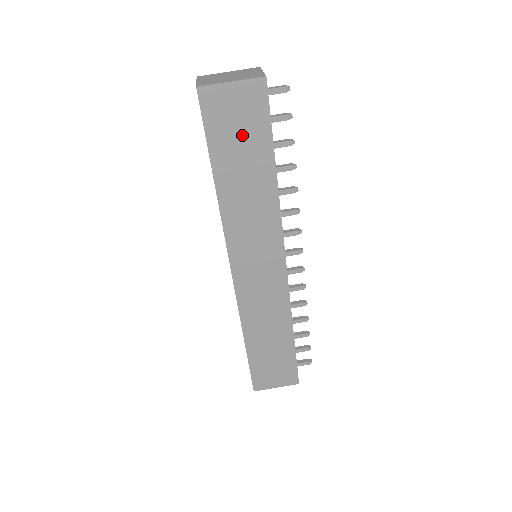
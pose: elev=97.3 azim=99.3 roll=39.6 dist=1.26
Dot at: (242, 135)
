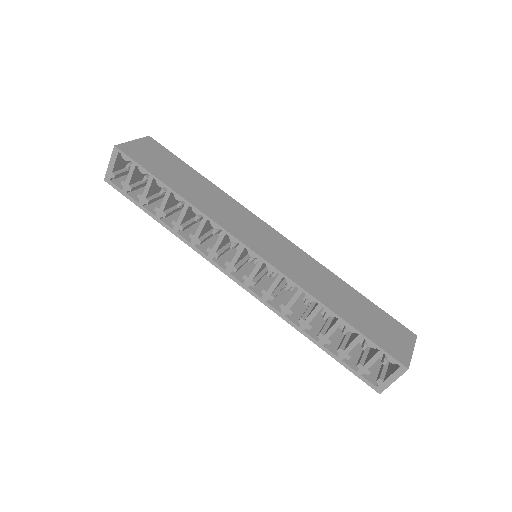
Dot at: (165, 164)
